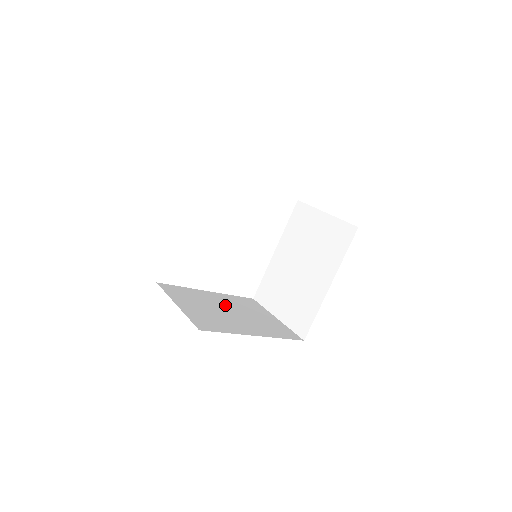
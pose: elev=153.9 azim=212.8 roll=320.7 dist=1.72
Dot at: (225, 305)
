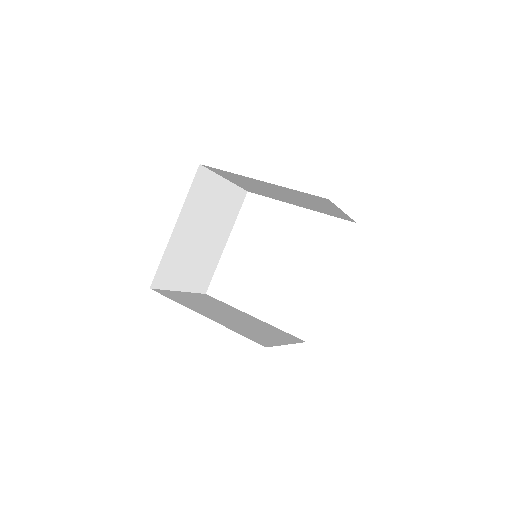
Dot at: (240, 317)
